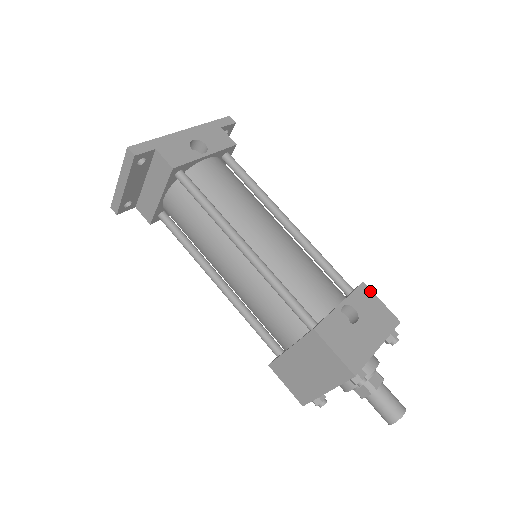
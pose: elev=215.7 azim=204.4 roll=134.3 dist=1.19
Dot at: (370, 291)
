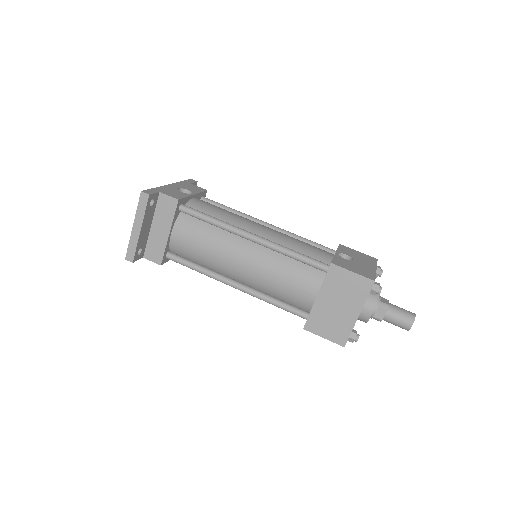
Dot at: (347, 247)
